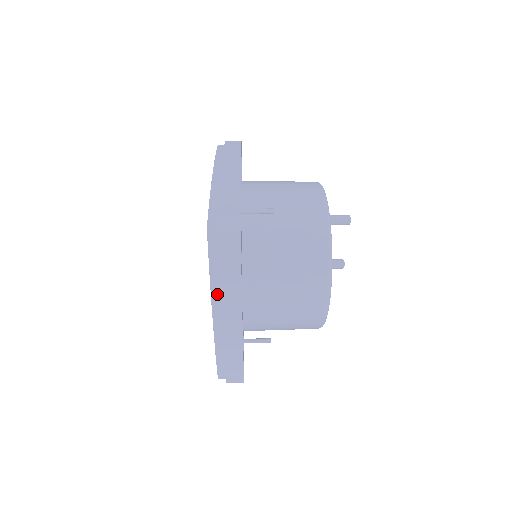
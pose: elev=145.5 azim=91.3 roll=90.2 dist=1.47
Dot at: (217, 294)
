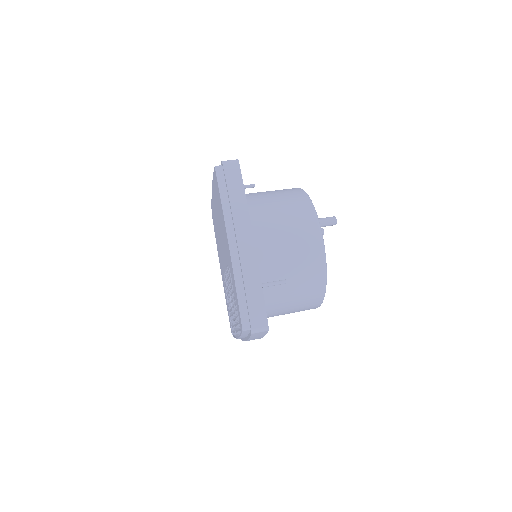
Dot at: (243, 337)
